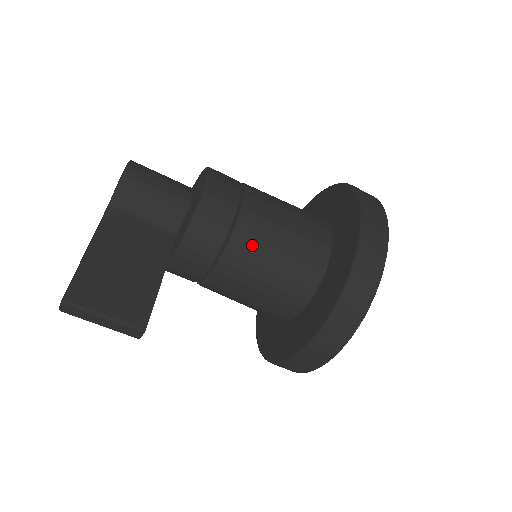
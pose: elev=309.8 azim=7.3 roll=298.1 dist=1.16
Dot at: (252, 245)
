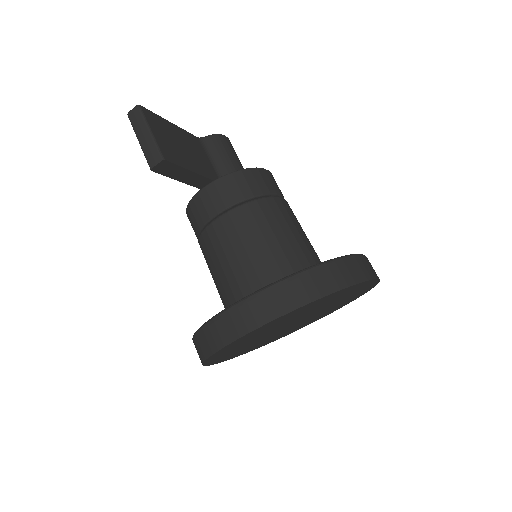
Dot at: (268, 214)
